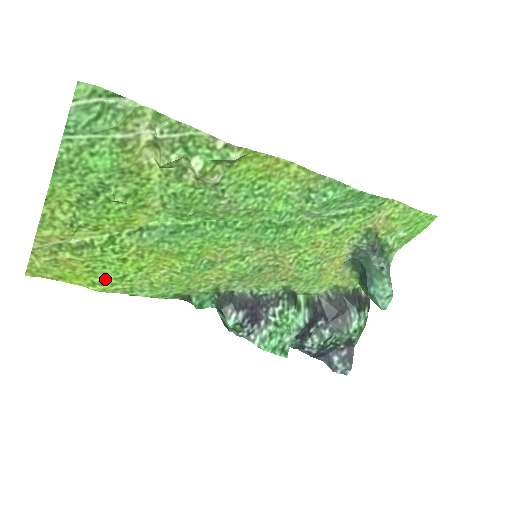
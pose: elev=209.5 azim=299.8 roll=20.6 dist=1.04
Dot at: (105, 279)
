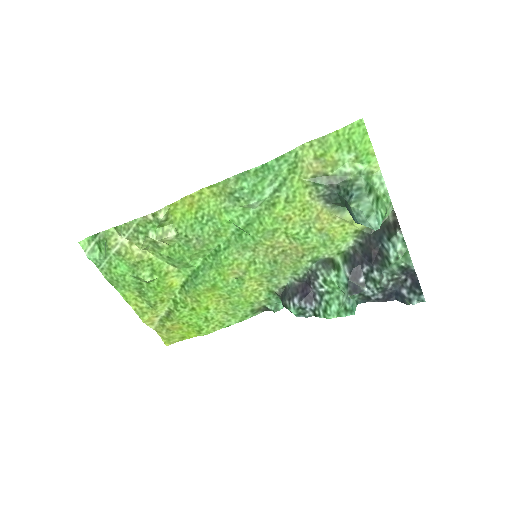
Dot at: (200, 326)
